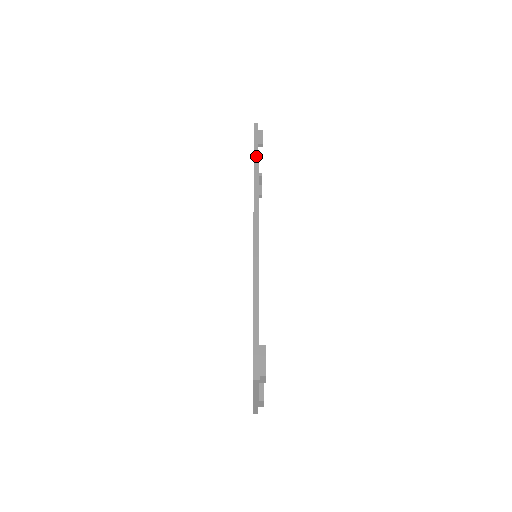
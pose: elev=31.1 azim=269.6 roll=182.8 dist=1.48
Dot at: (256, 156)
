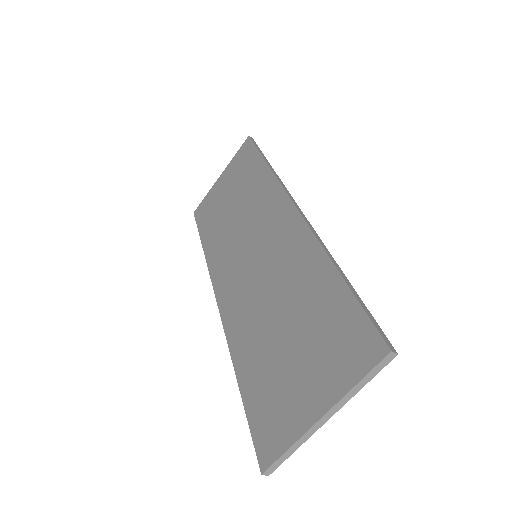
Dot at: (264, 157)
